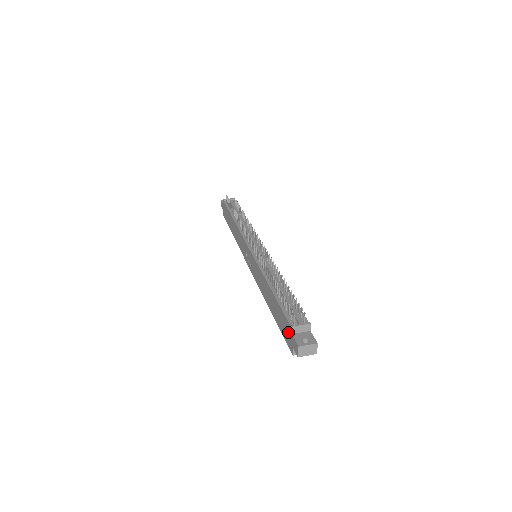
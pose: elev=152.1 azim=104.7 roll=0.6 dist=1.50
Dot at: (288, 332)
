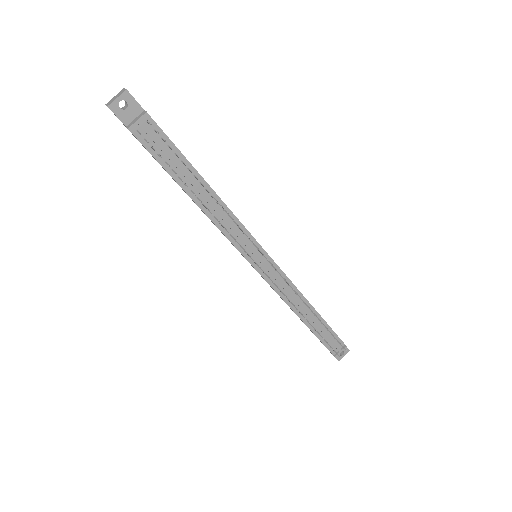
Dot at: occluded
